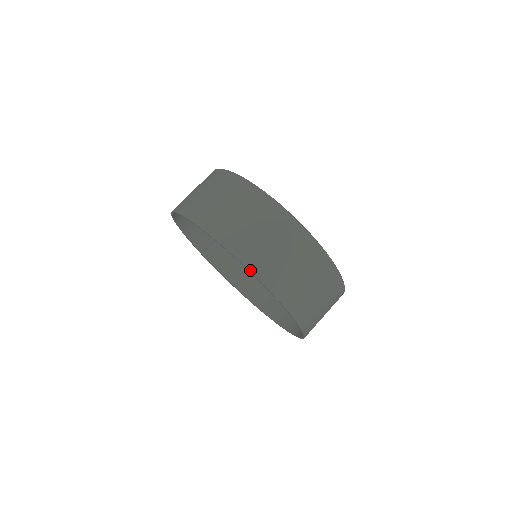
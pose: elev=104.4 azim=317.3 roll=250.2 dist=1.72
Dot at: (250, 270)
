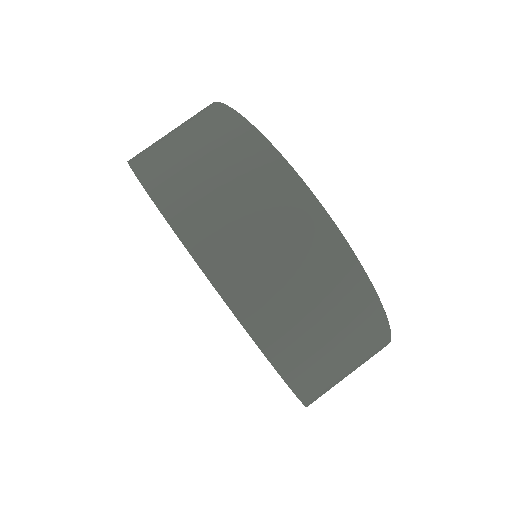
Dot at: (305, 404)
